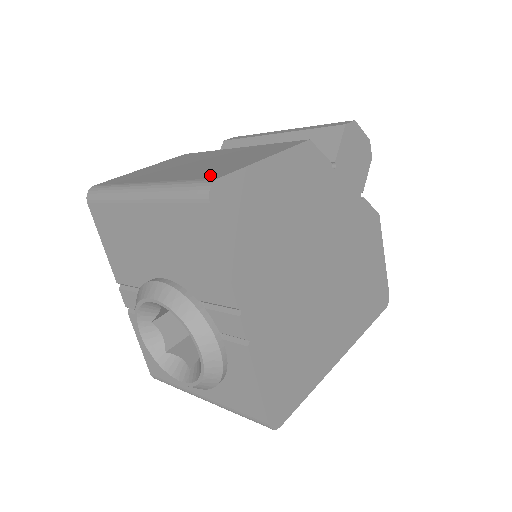
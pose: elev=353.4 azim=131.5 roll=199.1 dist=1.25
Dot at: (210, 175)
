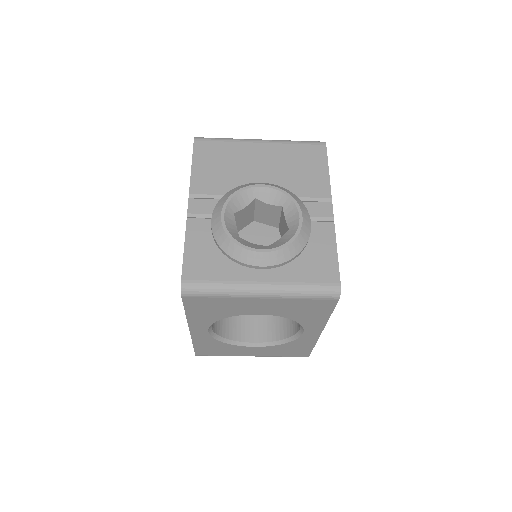
Dot at: occluded
